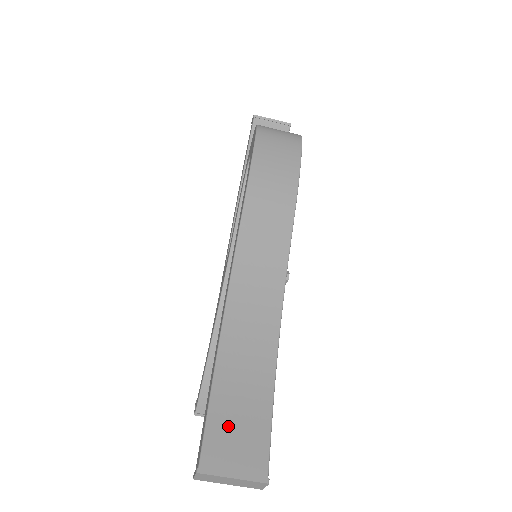
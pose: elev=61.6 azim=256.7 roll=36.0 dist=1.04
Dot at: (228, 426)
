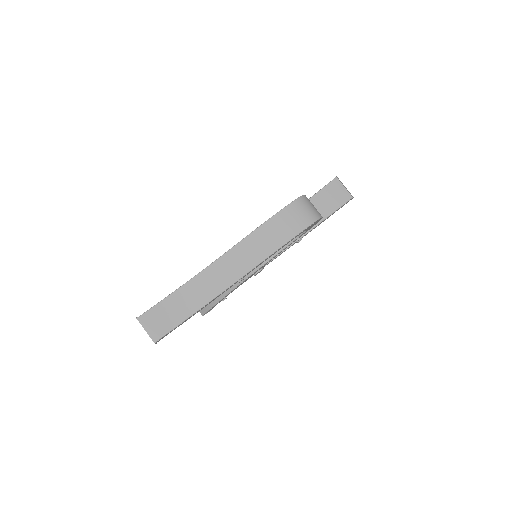
Dot at: (160, 314)
